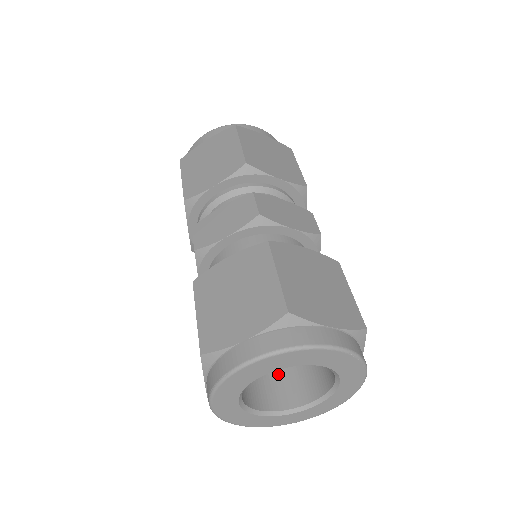
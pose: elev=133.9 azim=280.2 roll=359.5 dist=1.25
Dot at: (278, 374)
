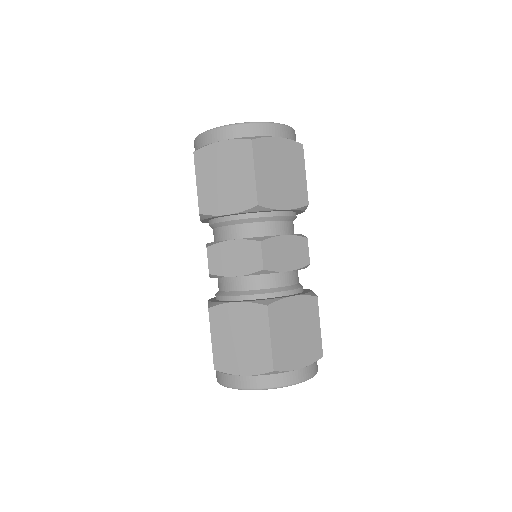
Dot at: occluded
